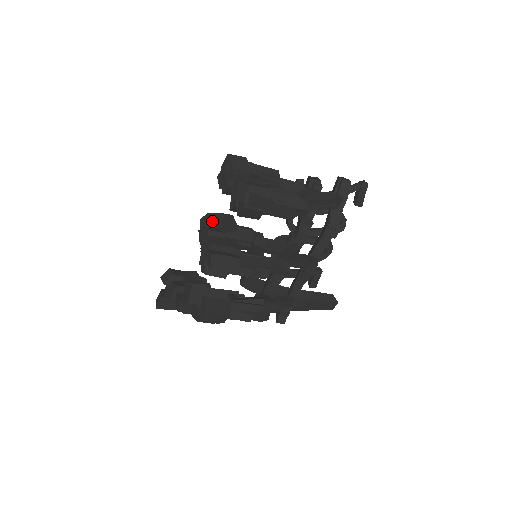
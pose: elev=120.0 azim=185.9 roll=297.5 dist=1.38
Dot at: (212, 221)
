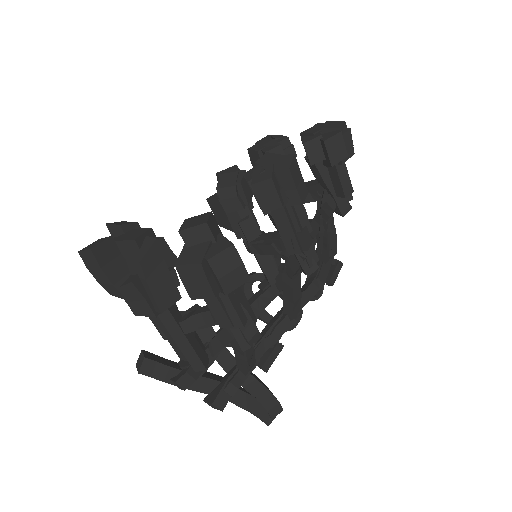
Dot at: occluded
